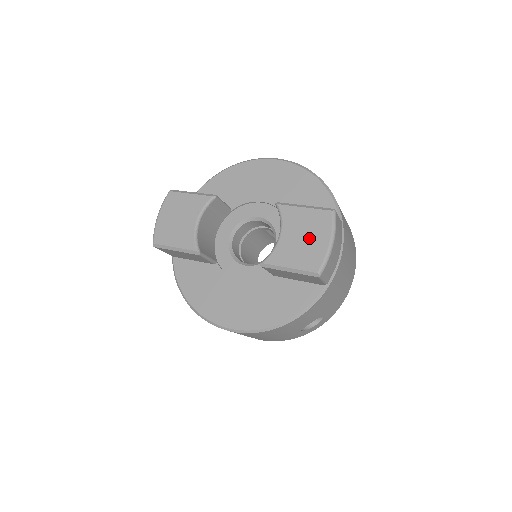
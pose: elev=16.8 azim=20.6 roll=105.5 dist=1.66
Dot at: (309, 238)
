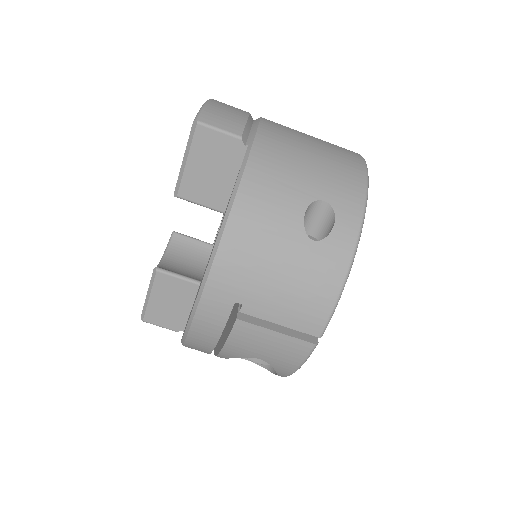
Dot at: occluded
